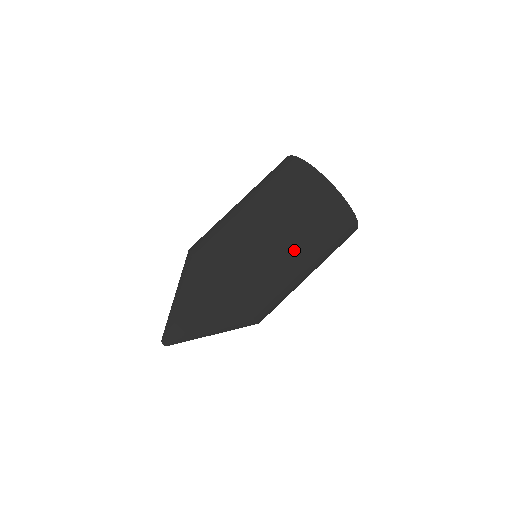
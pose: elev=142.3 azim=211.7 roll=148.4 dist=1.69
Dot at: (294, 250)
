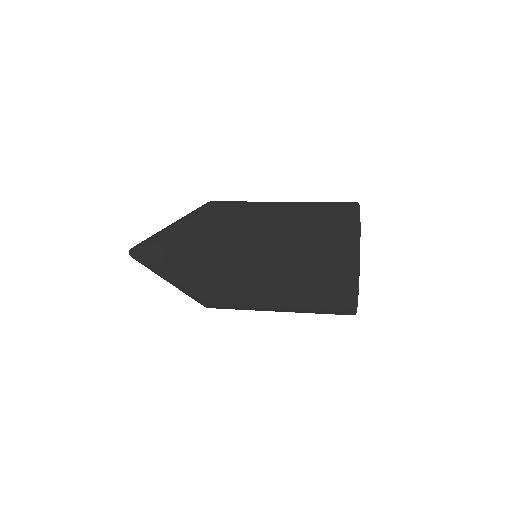
Dot at: (280, 220)
